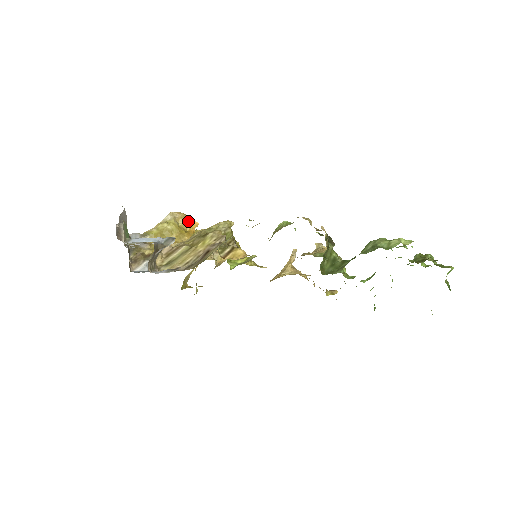
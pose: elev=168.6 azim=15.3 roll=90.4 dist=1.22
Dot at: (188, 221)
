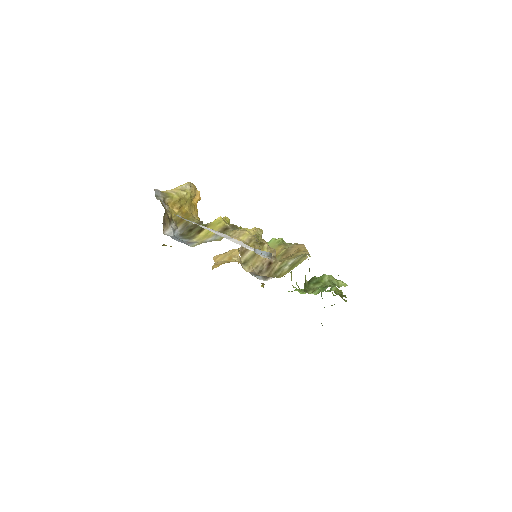
Dot at: (197, 194)
